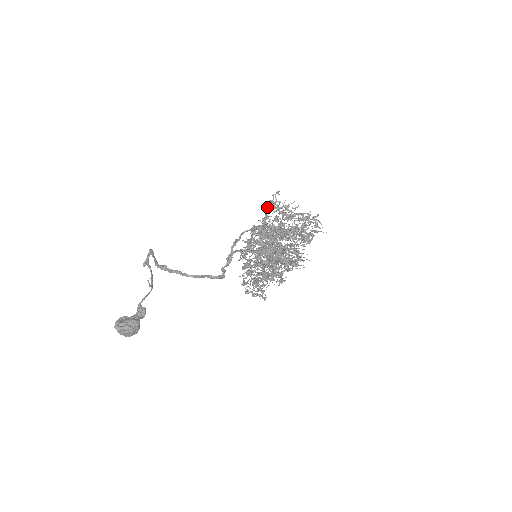
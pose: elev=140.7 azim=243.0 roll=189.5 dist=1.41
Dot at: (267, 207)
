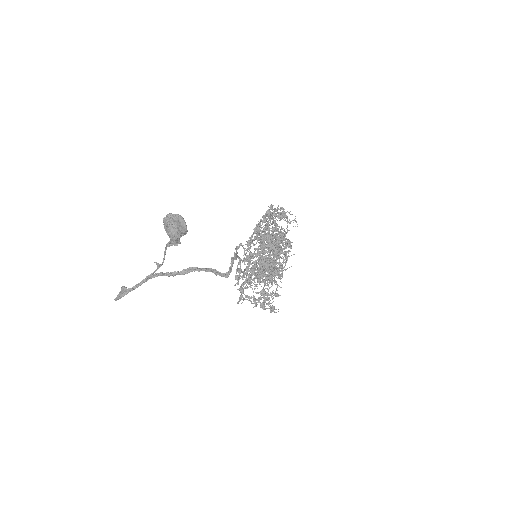
Dot at: (252, 239)
